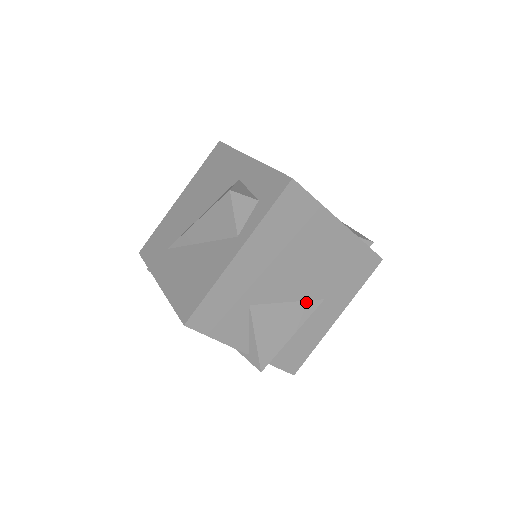
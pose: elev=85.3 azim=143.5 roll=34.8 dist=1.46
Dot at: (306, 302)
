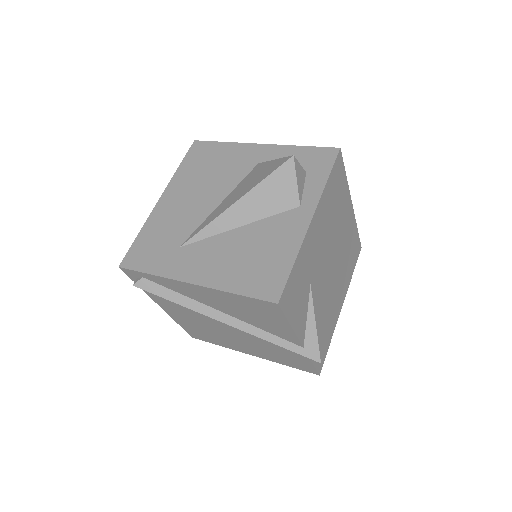
Dot at: (333, 286)
